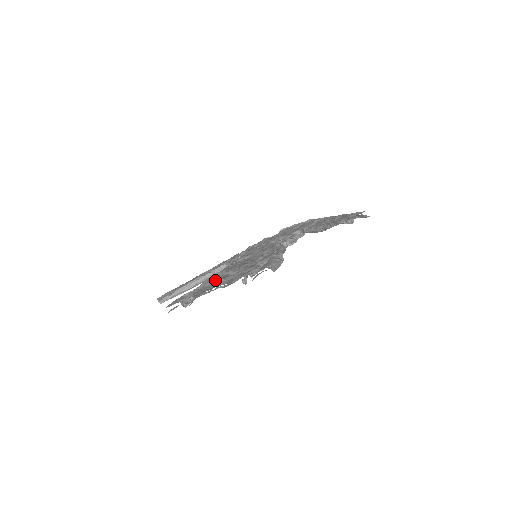
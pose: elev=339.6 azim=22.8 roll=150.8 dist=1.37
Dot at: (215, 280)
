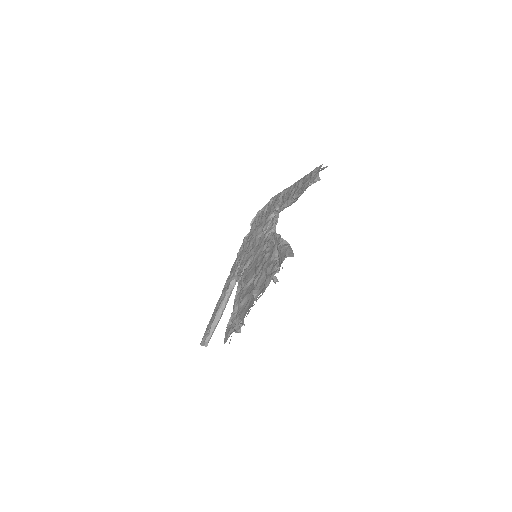
Dot at: (245, 296)
